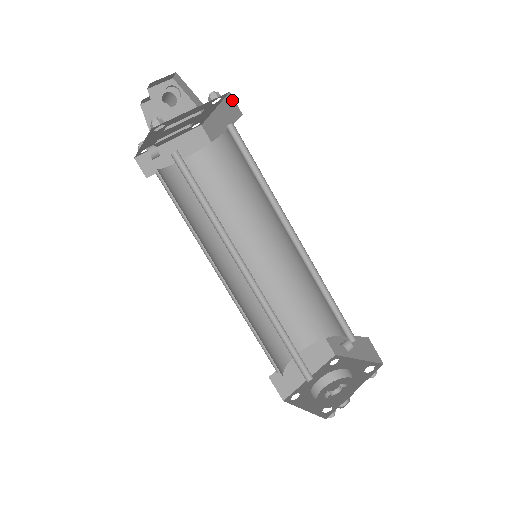
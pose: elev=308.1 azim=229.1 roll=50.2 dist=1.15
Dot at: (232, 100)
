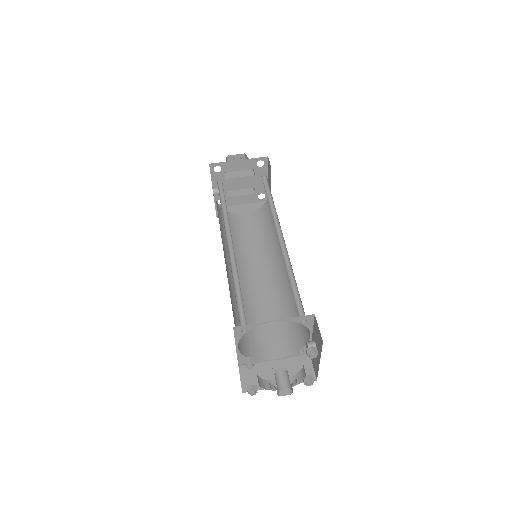
Dot at: (269, 161)
